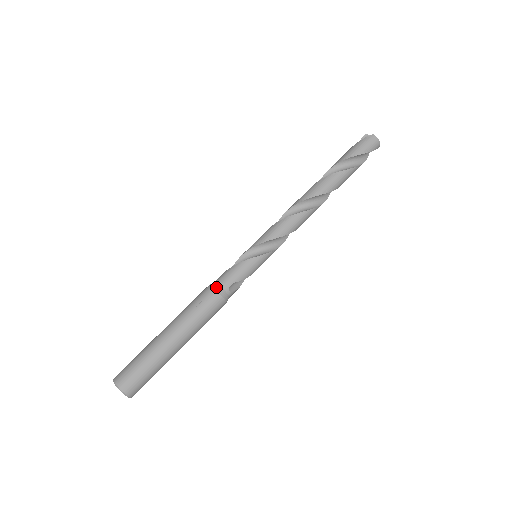
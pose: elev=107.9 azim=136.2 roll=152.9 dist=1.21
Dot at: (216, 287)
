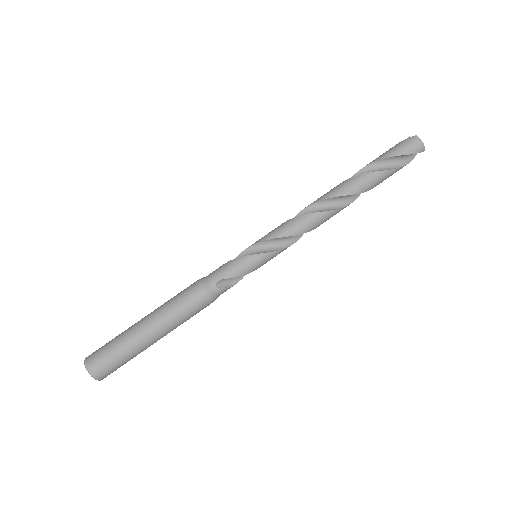
Dot at: (203, 280)
